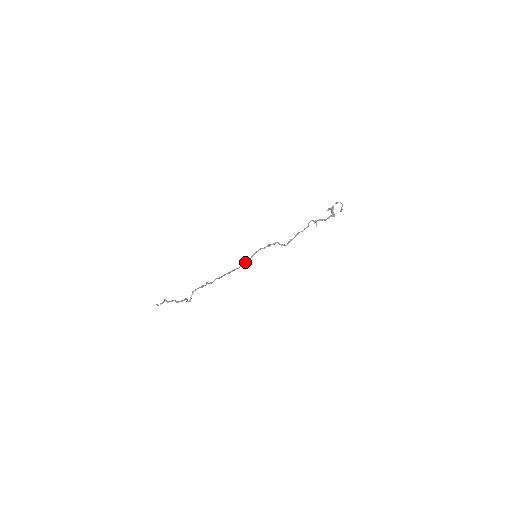
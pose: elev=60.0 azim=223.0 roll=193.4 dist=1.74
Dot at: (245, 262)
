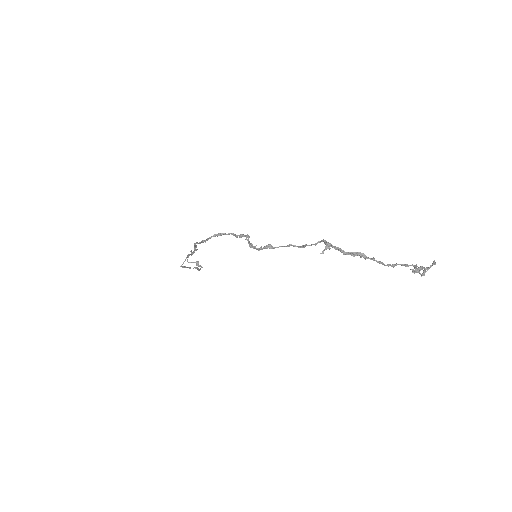
Dot at: occluded
